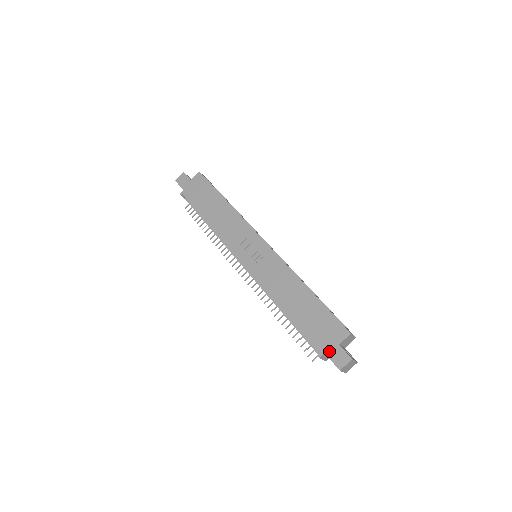
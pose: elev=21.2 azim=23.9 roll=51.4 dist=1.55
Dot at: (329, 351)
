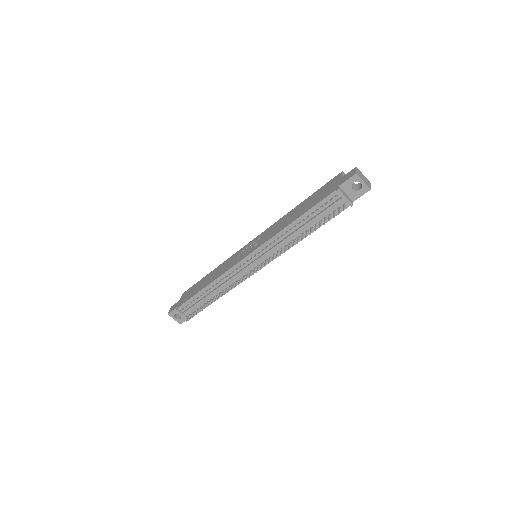
Dot at: (340, 183)
